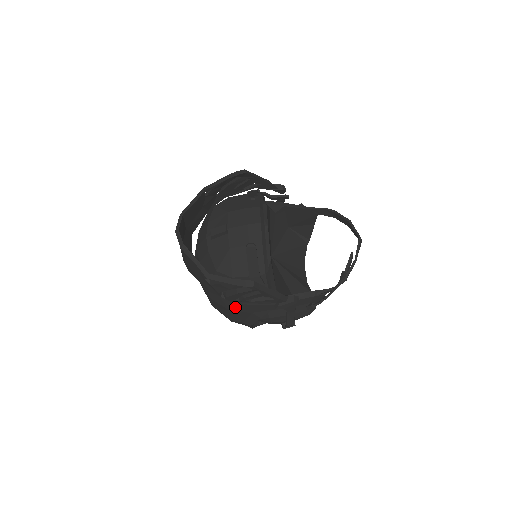
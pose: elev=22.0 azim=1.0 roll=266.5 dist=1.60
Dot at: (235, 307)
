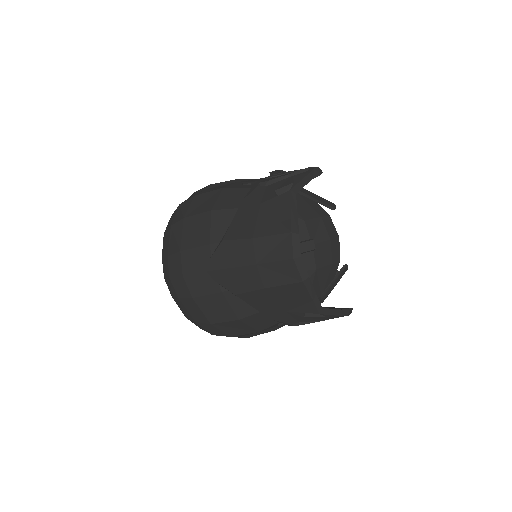
Dot at: (270, 327)
